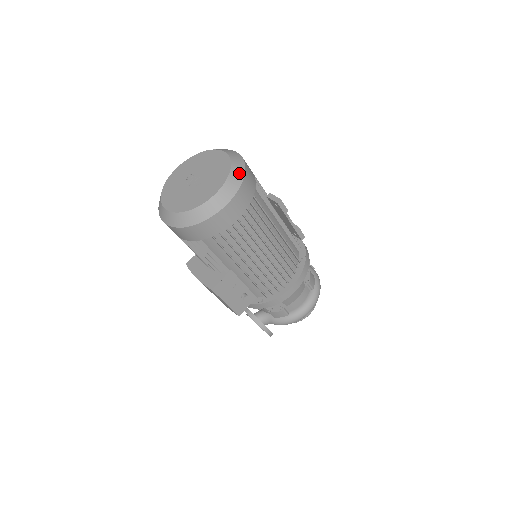
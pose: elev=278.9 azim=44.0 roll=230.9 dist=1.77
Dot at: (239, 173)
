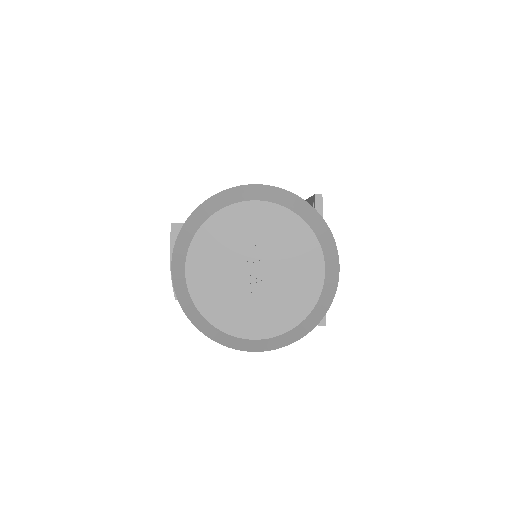
Dot at: (309, 326)
